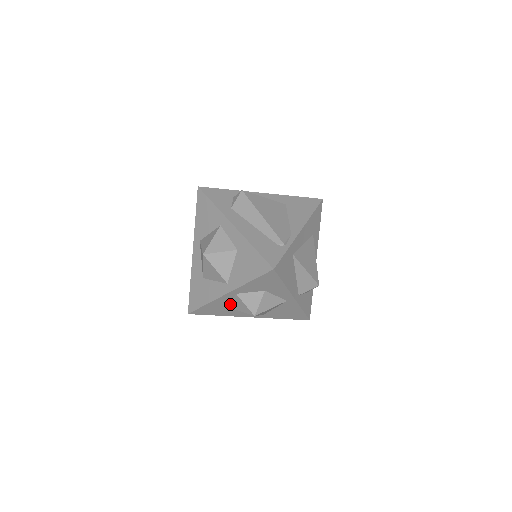
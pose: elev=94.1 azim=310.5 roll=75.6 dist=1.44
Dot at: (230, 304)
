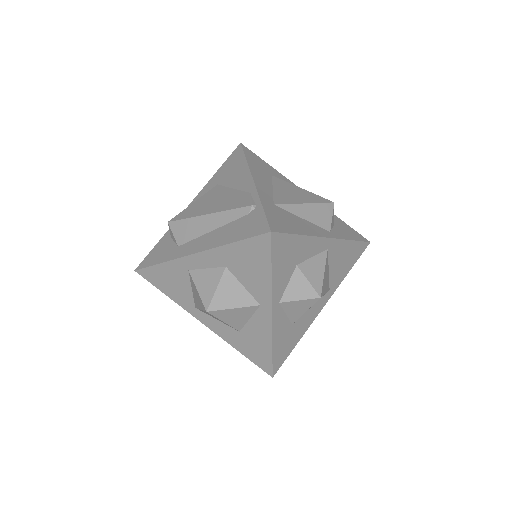
Dot at: (289, 319)
